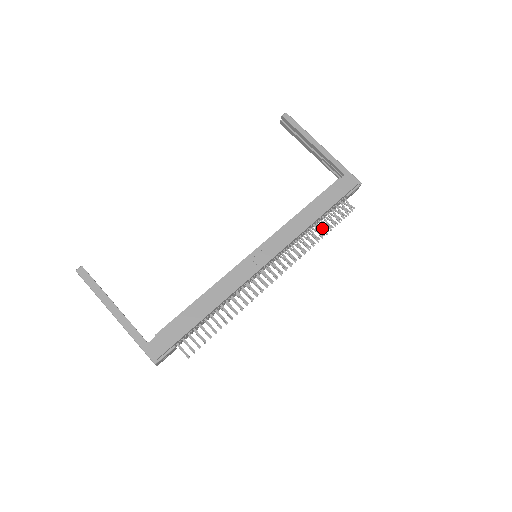
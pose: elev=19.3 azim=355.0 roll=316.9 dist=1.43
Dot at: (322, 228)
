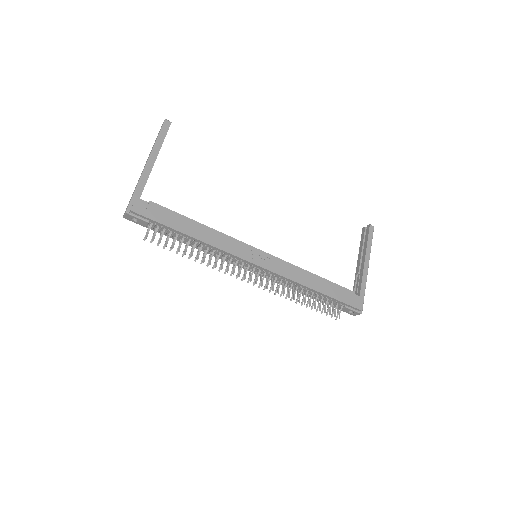
Dot at: (309, 300)
